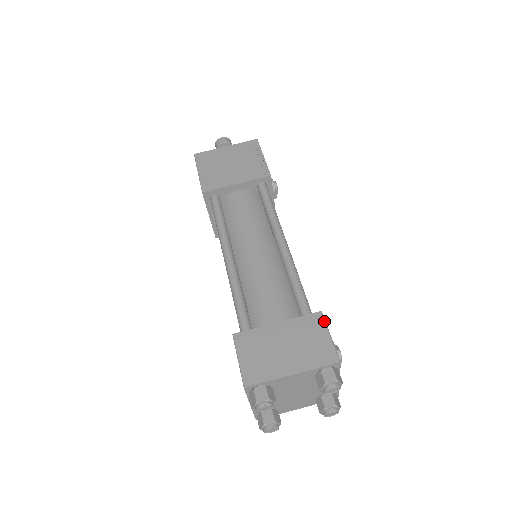
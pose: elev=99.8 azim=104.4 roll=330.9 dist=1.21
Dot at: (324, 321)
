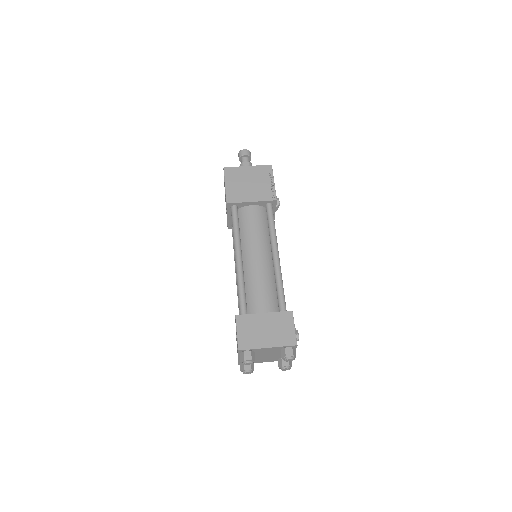
Dot at: (293, 318)
